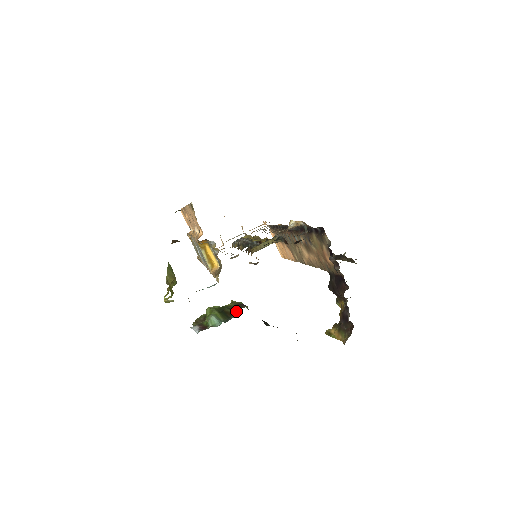
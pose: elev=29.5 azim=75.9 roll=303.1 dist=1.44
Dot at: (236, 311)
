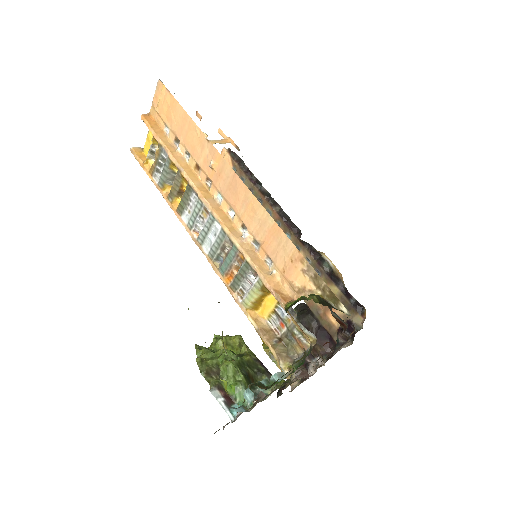
Dot at: (260, 378)
